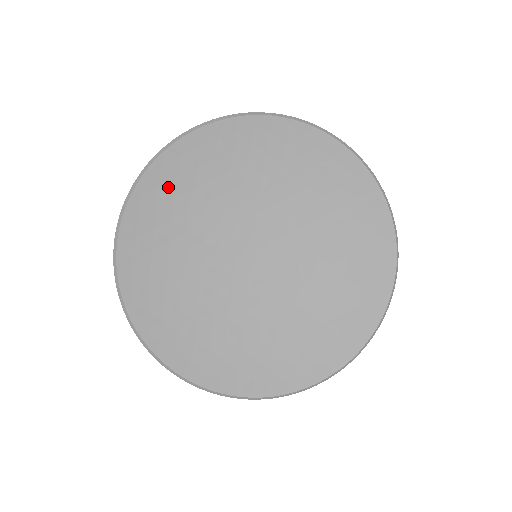
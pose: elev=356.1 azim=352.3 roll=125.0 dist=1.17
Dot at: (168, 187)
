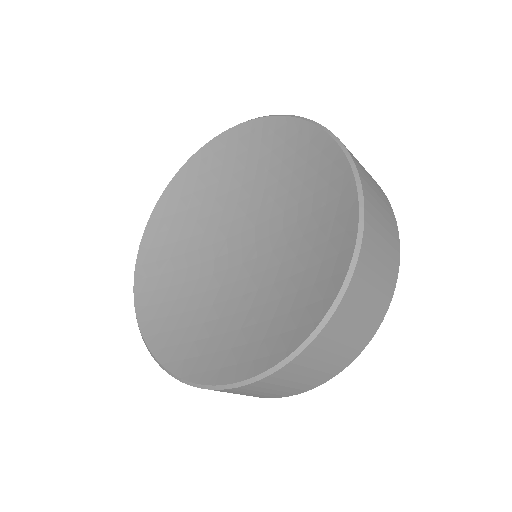
Dot at: (154, 272)
